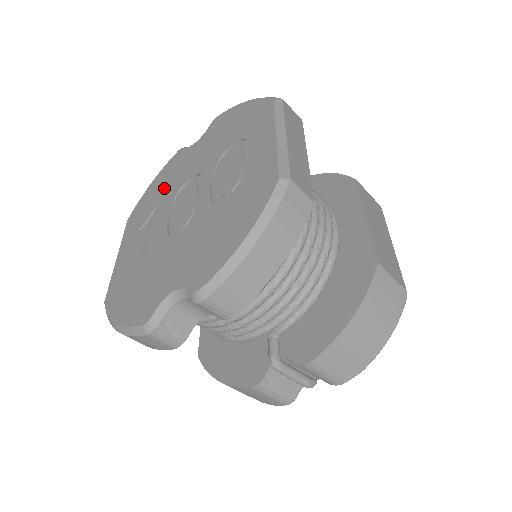
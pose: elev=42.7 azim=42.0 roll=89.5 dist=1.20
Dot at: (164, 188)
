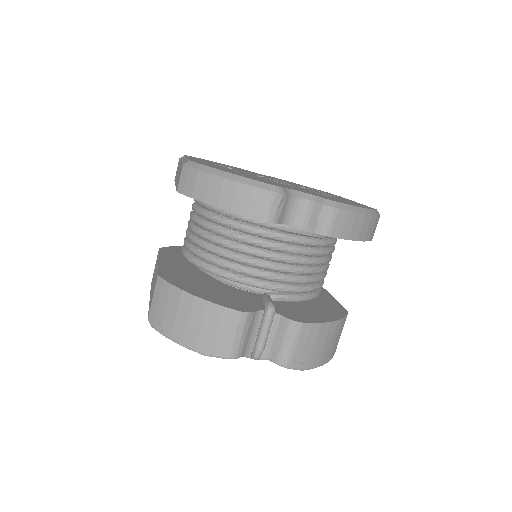
Dot at: occluded
